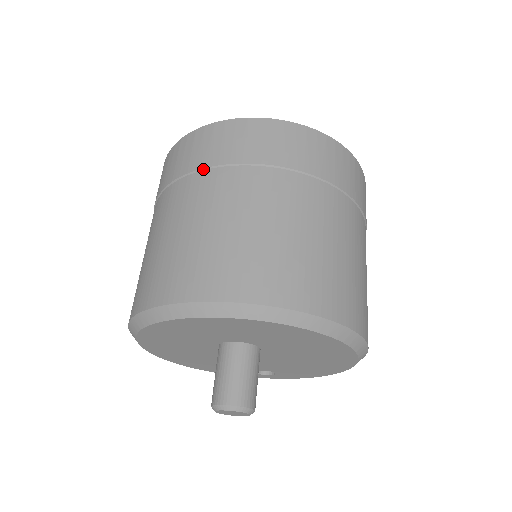
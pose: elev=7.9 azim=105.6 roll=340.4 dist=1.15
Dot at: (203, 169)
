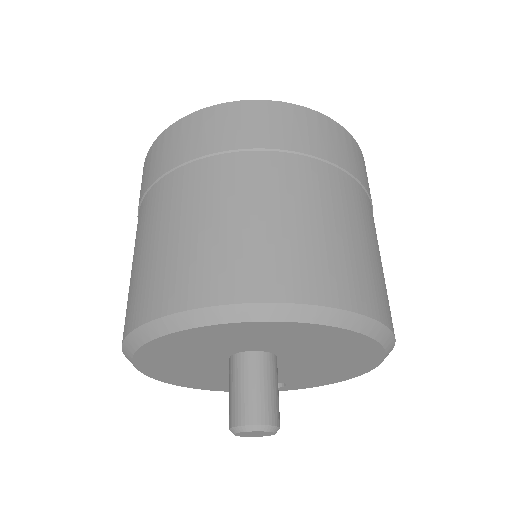
Dot at: (197, 159)
